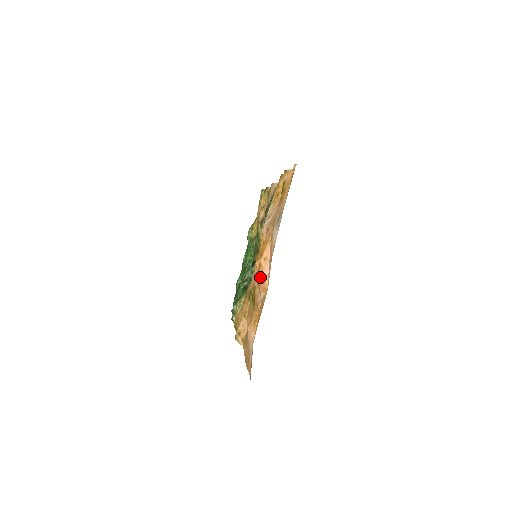
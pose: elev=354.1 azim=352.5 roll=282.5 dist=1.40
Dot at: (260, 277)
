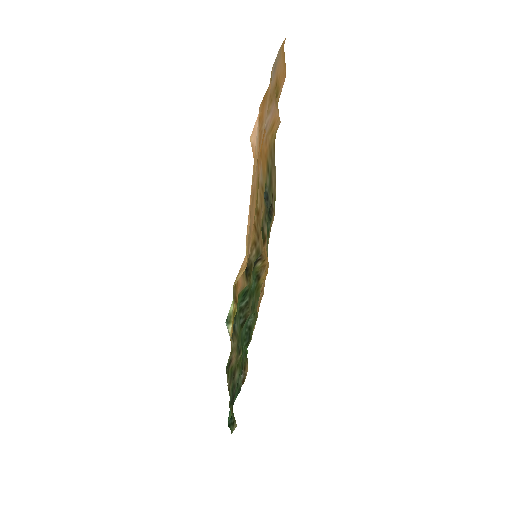
Dot at: occluded
